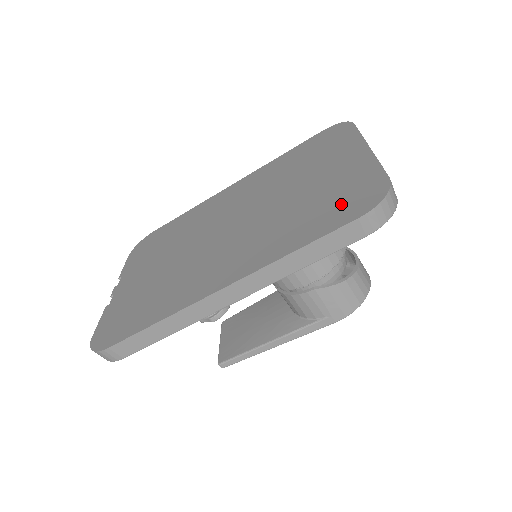
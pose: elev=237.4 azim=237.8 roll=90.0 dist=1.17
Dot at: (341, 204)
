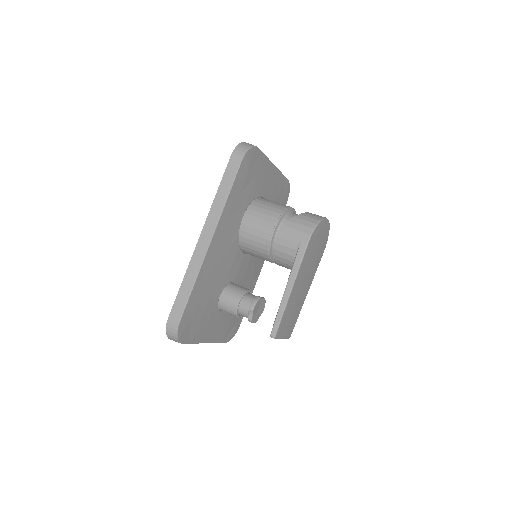
Dot at: occluded
